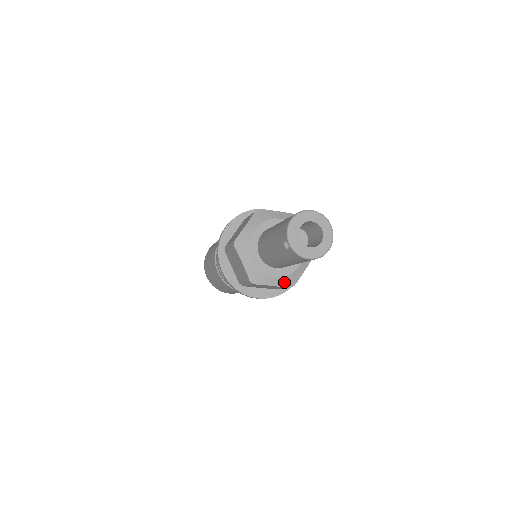
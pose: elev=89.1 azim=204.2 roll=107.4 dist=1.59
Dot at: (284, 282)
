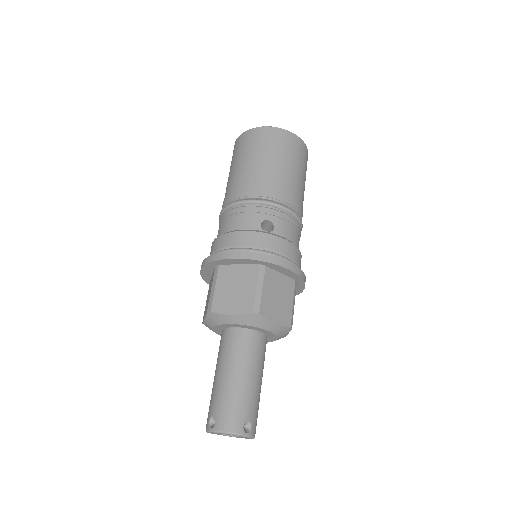
Dot at: occluded
